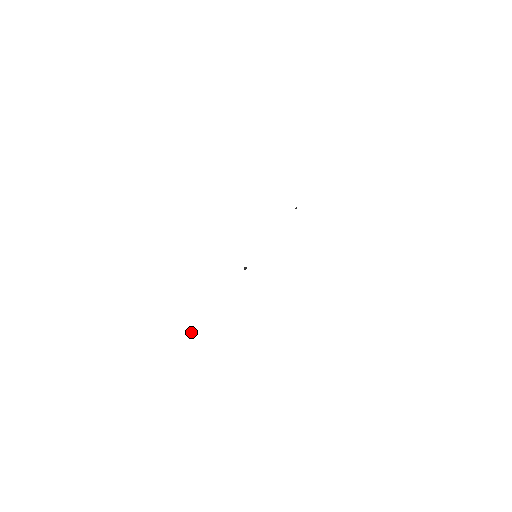
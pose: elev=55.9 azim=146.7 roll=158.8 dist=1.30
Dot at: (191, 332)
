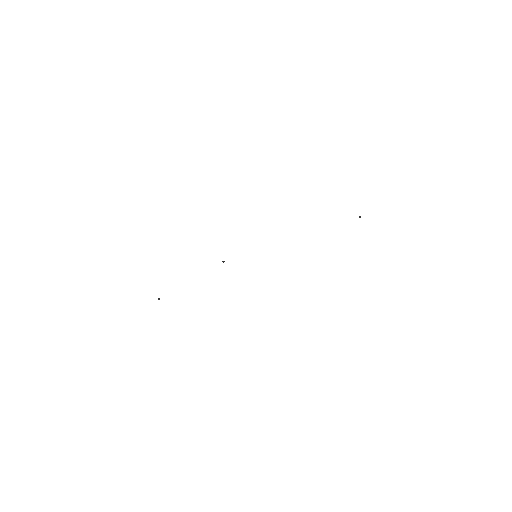
Dot at: (159, 298)
